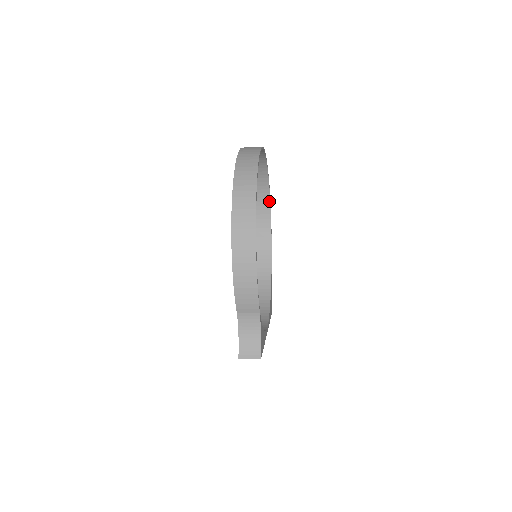
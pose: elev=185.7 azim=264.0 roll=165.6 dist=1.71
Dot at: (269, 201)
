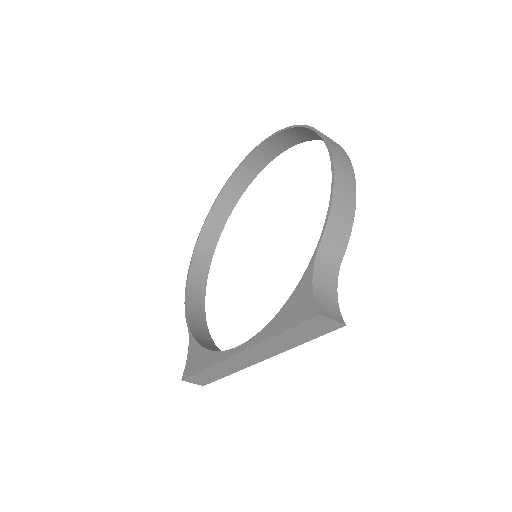
Dot at: (213, 250)
